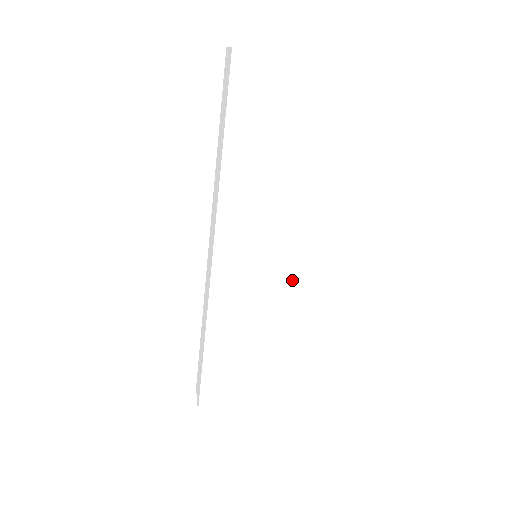
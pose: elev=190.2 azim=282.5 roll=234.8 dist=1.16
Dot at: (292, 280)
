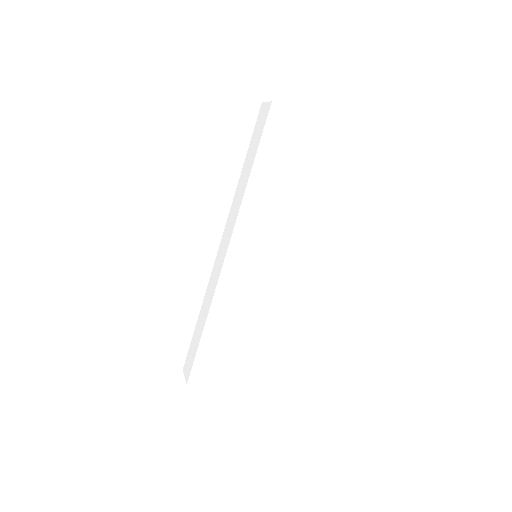
Dot at: (281, 277)
